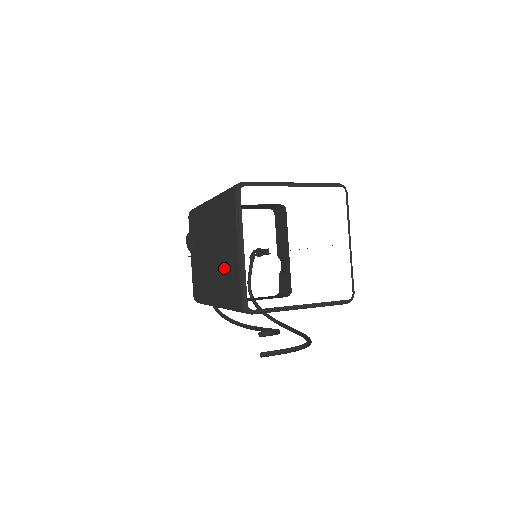
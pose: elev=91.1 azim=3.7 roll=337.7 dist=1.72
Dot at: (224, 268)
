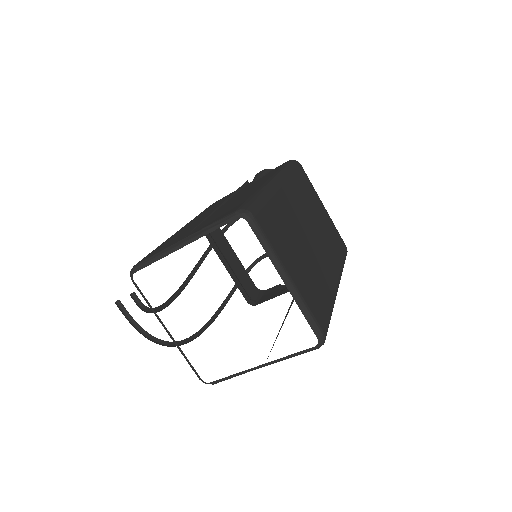
Dot at: (187, 230)
